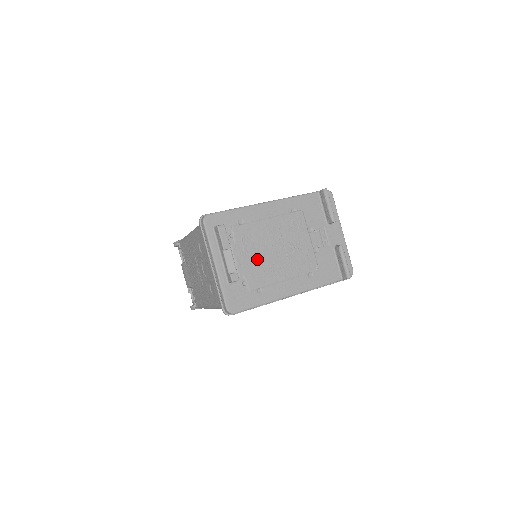
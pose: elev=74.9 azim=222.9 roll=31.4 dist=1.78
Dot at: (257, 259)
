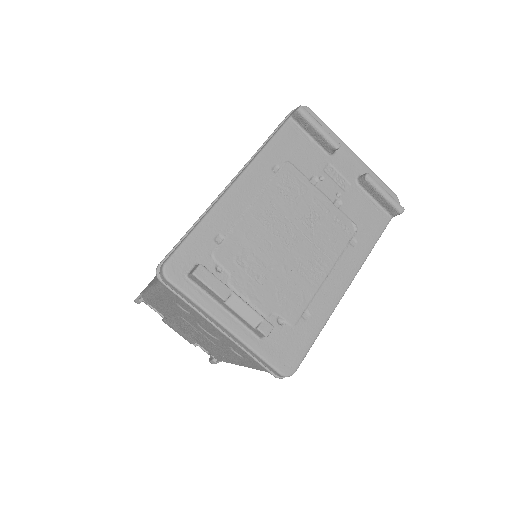
Dot at: (275, 275)
